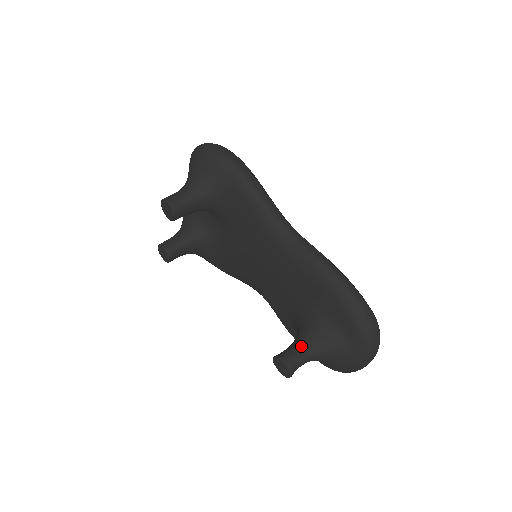
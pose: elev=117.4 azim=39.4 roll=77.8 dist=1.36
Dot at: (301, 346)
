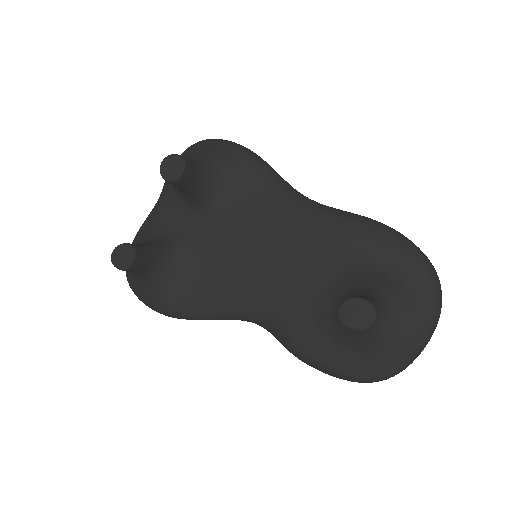
Dot at: (367, 297)
